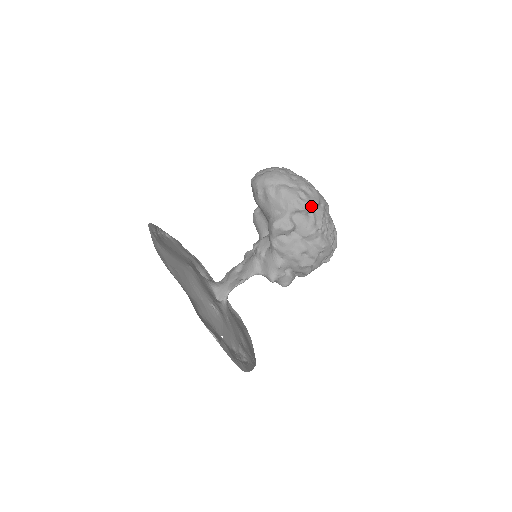
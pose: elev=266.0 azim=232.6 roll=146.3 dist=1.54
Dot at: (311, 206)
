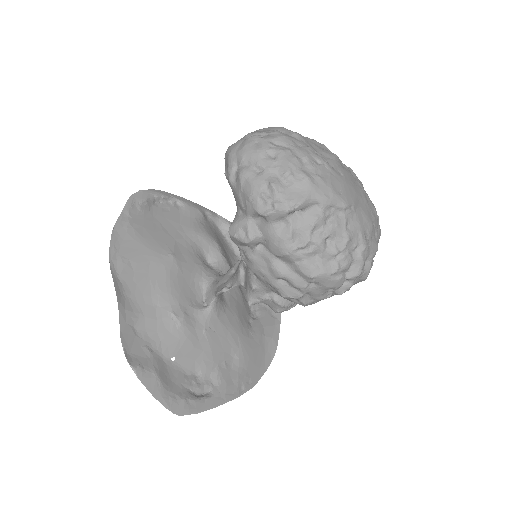
Dot at: (282, 210)
